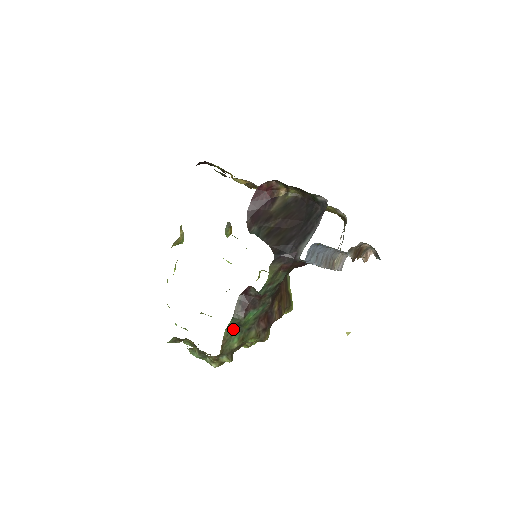
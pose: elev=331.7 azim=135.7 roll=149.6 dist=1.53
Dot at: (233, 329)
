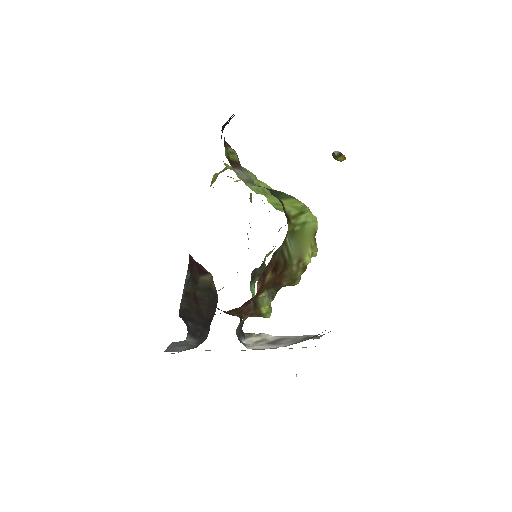
Dot at: occluded
